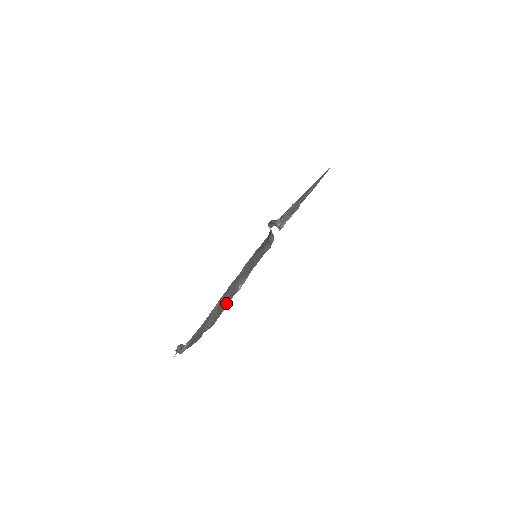
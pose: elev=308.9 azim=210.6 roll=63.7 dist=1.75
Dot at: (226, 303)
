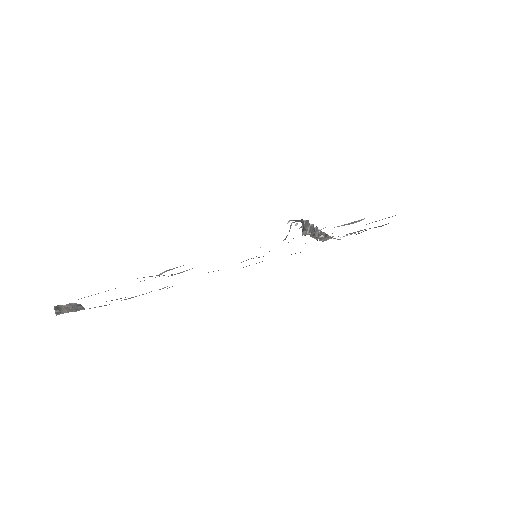
Dot at: occluded
